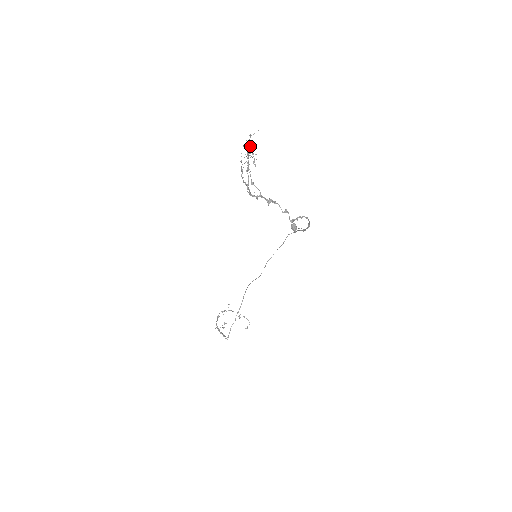
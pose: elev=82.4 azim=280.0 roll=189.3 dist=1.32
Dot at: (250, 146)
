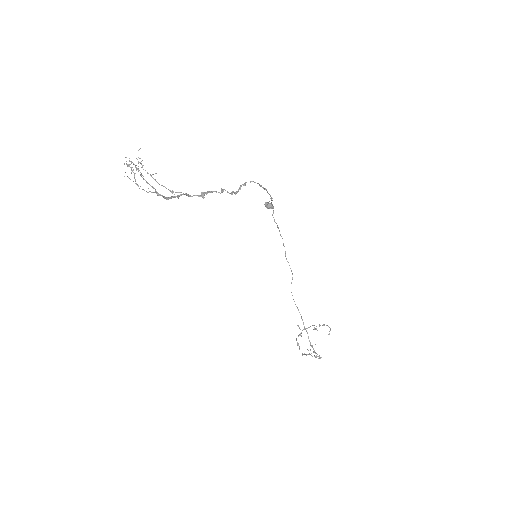
Dot at: (143, 165)
